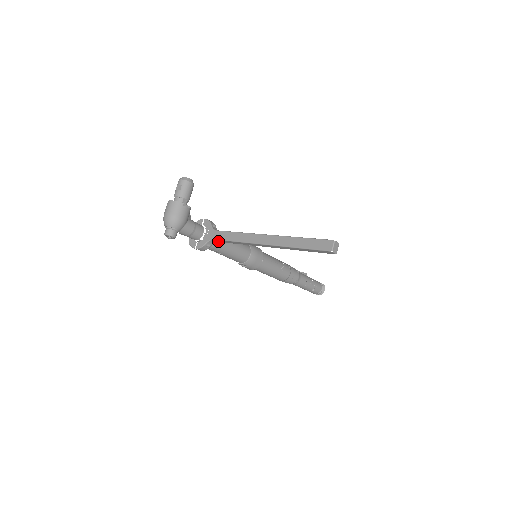
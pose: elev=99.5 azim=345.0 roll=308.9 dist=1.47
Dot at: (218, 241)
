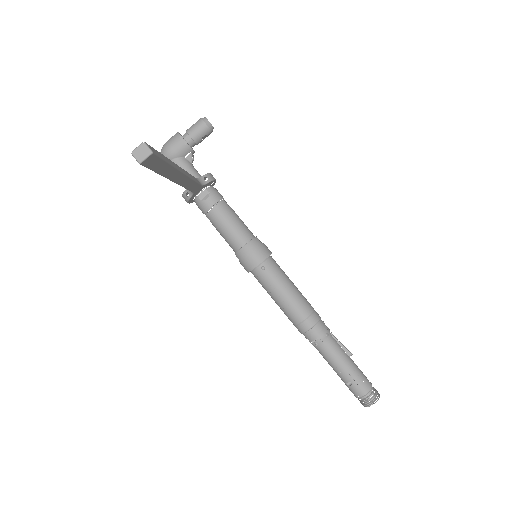
Dot at: occluded
